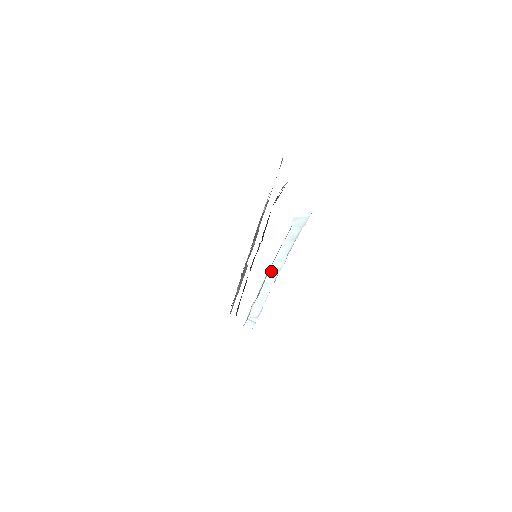
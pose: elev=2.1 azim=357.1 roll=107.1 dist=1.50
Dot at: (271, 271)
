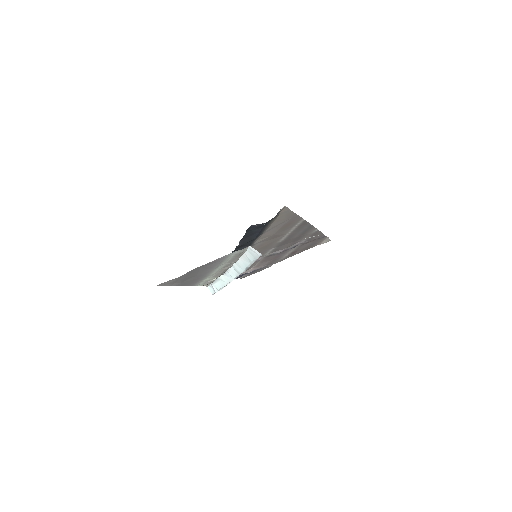
Dot at: (234, 269)
